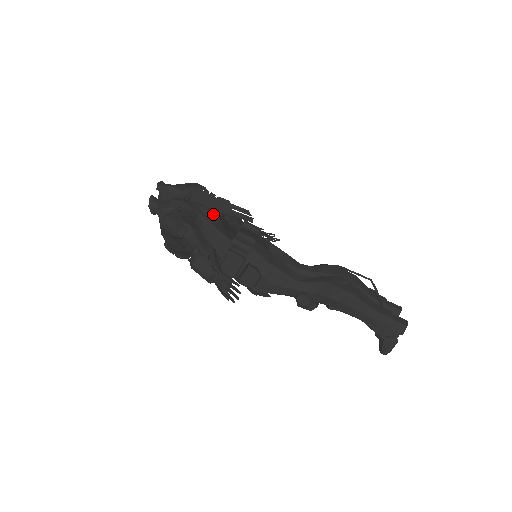
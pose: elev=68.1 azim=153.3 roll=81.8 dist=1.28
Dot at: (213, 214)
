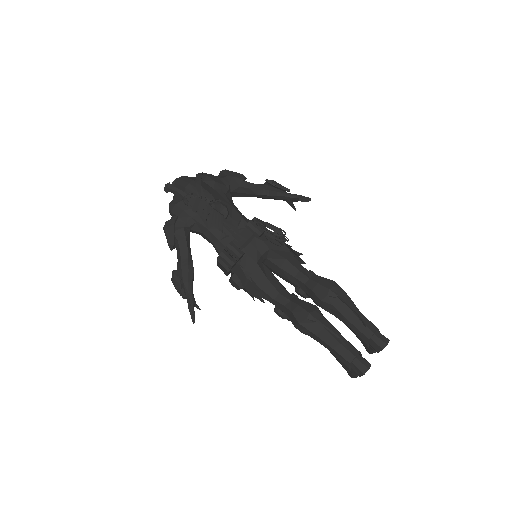
Dot at: occluded
